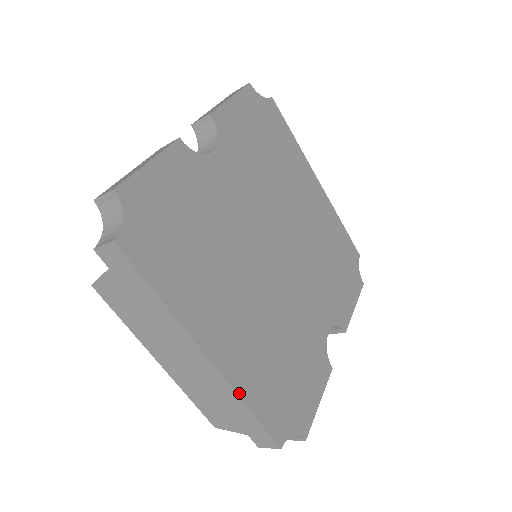
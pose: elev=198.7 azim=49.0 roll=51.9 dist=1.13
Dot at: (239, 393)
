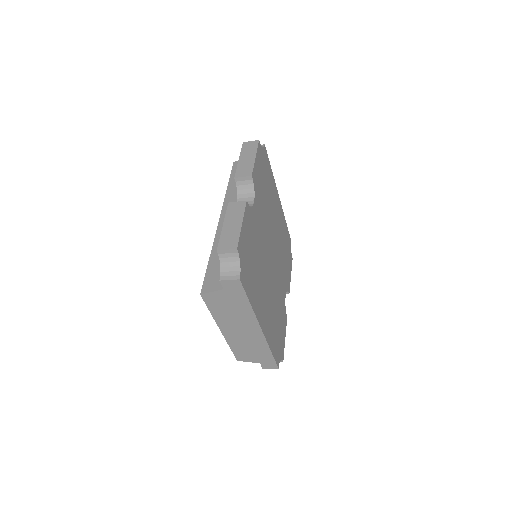
Dot at: (269, 344)
